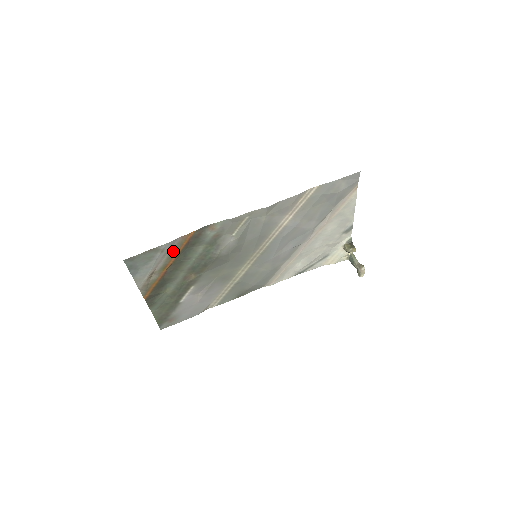
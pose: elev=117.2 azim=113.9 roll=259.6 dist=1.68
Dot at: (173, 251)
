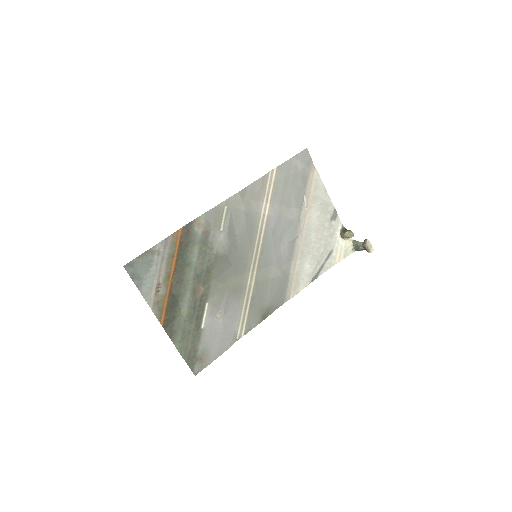
Dot at: (169, 254)
